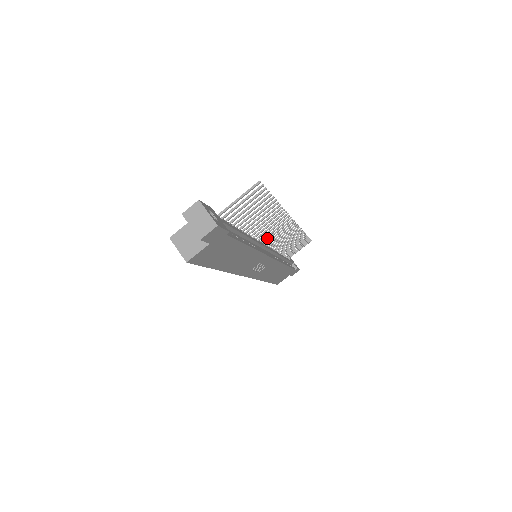
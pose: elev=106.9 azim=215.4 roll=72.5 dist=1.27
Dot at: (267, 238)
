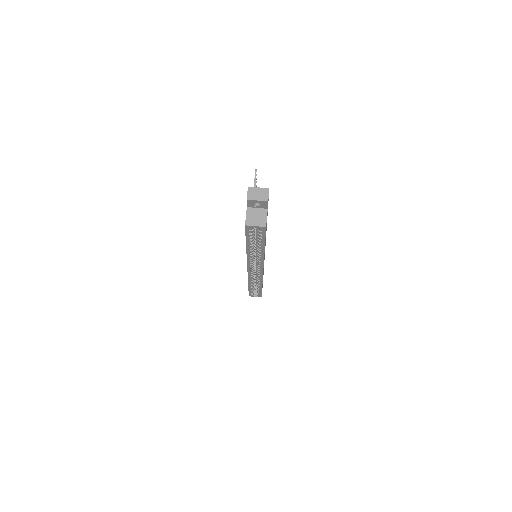
Dot at: occluded
